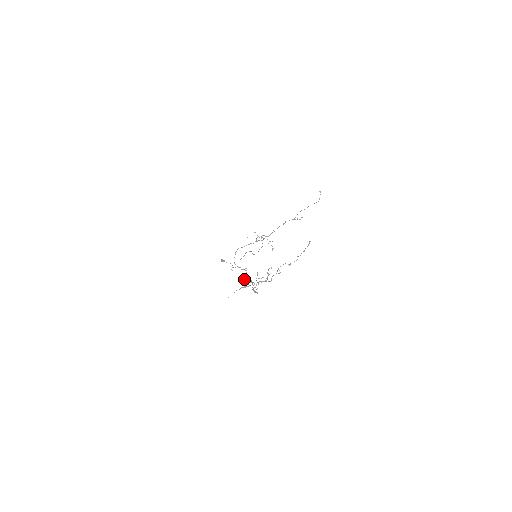
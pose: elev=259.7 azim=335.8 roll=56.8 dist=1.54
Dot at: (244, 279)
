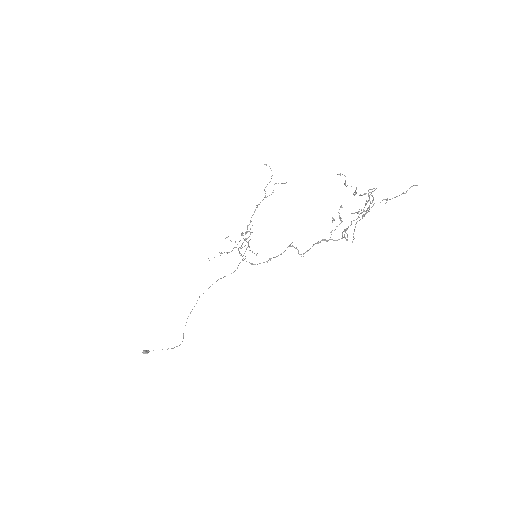
Dot at: (303, 254)
